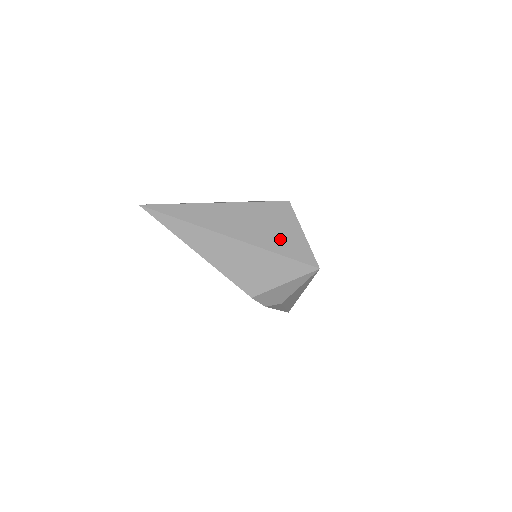
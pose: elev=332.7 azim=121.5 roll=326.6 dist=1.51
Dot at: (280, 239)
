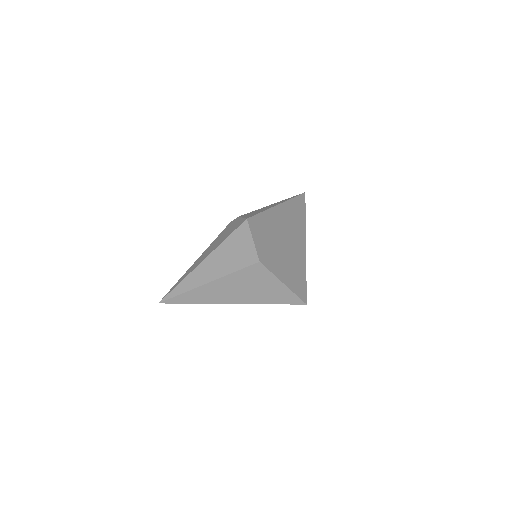
Dot at: (268, 294)
